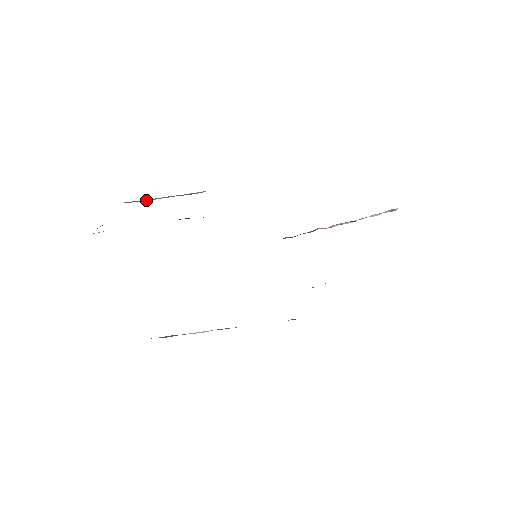
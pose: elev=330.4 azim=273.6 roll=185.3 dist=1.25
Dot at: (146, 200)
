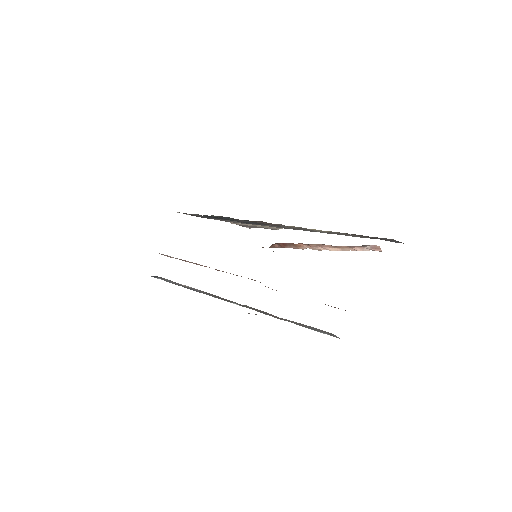
Dot at: (242, 224)
